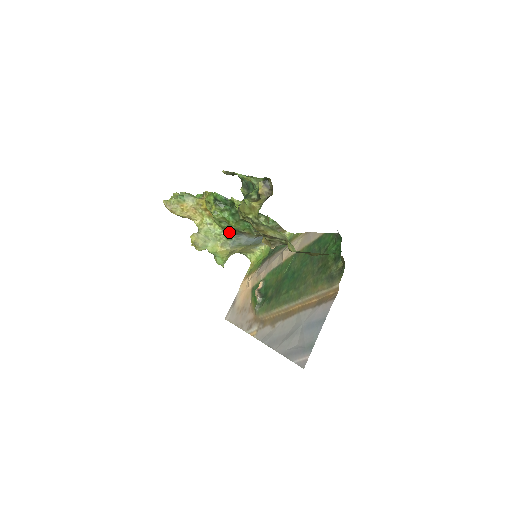
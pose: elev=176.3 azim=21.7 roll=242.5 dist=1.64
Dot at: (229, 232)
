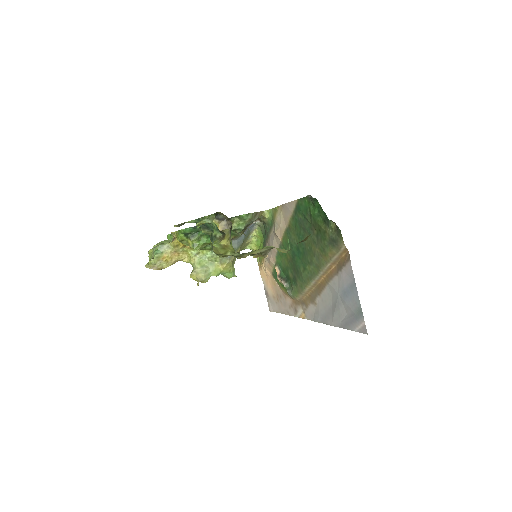
Dot at: occluded
